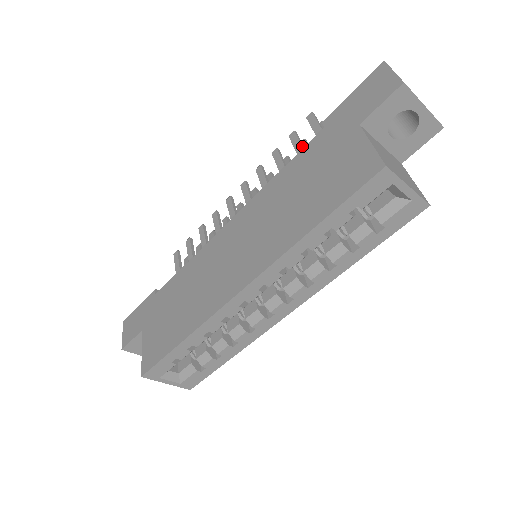
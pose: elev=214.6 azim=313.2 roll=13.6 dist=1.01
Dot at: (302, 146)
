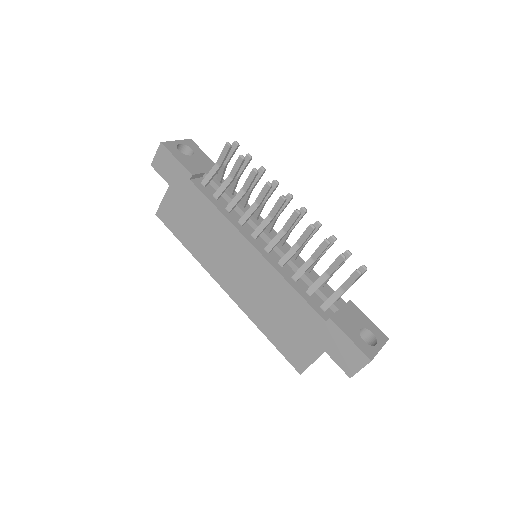
Dot at: occluded
